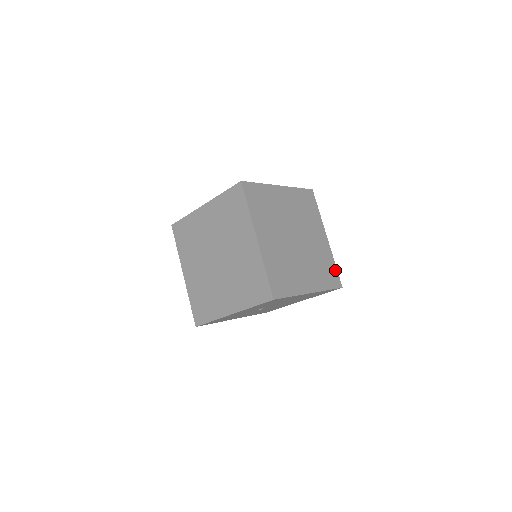
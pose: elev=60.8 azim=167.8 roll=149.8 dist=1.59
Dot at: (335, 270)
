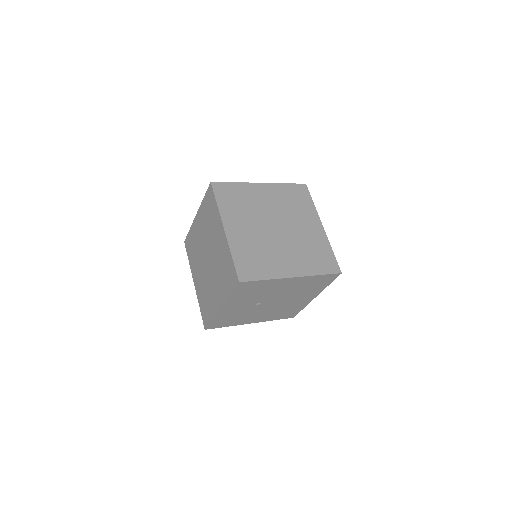
Dot at: (332, 256)
